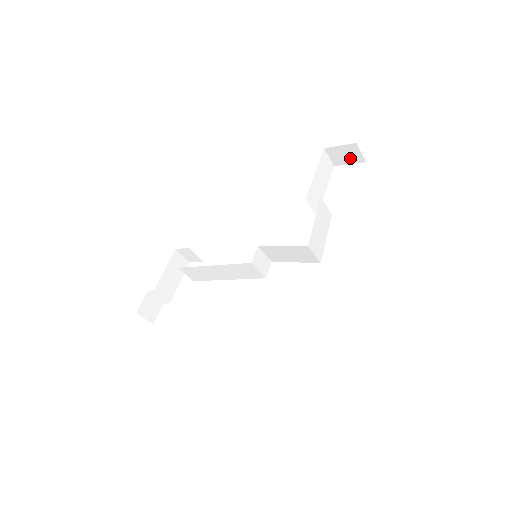
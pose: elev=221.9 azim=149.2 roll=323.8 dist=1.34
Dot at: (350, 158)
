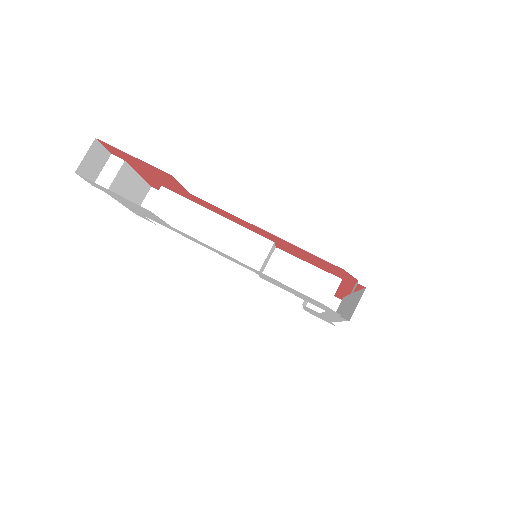
Dot at: occluded
